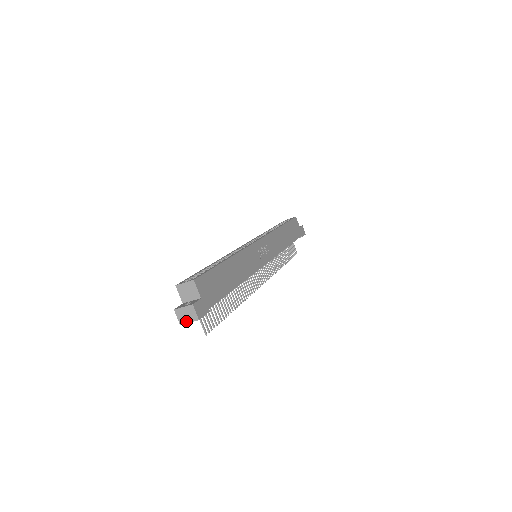
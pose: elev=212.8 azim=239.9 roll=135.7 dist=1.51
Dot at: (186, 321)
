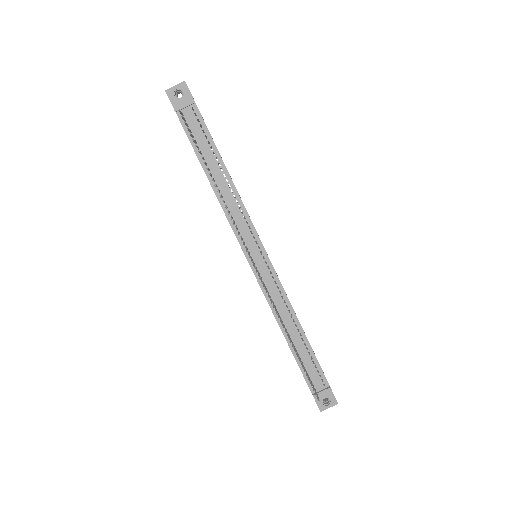
Dot at: (173, 87)
